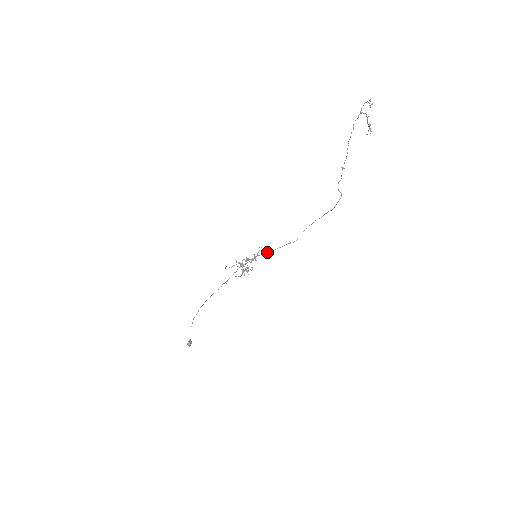
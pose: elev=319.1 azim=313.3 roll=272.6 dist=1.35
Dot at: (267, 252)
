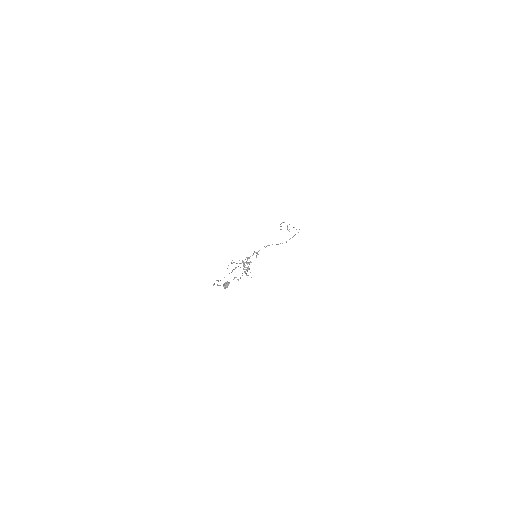
Dot at: (269, 245)
